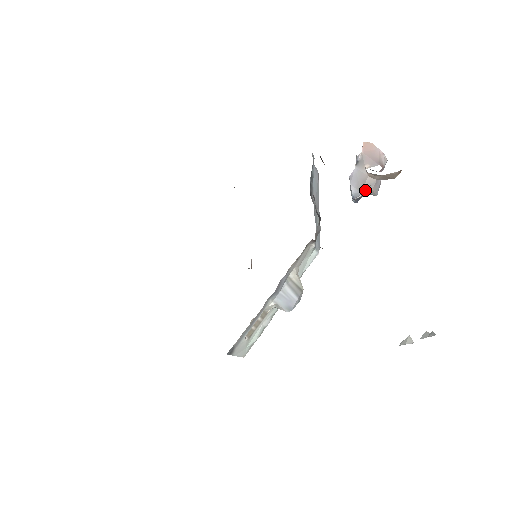
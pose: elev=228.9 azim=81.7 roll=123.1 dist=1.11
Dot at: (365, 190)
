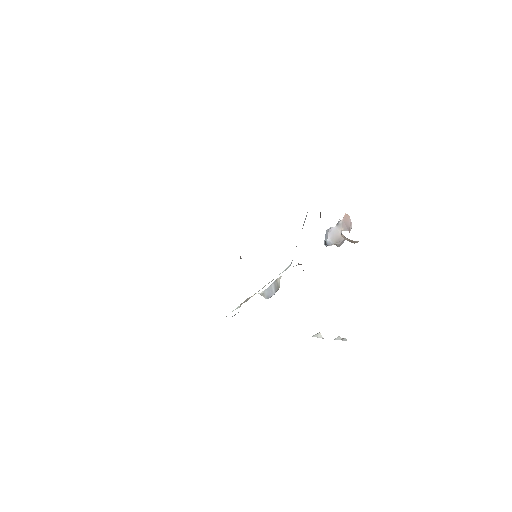
Dot at: (336, 243)
